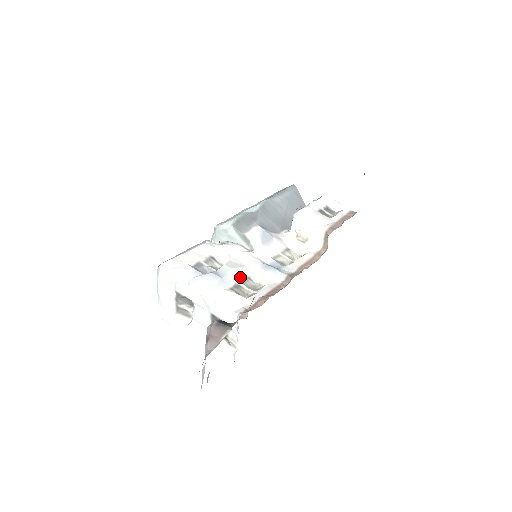
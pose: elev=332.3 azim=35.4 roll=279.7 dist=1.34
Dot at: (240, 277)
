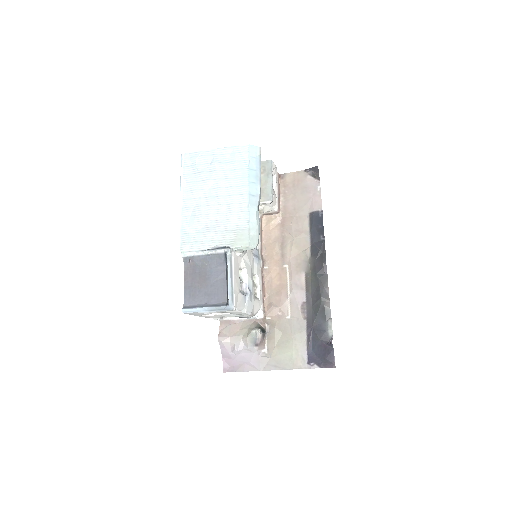
Dot at: (253, 282)
